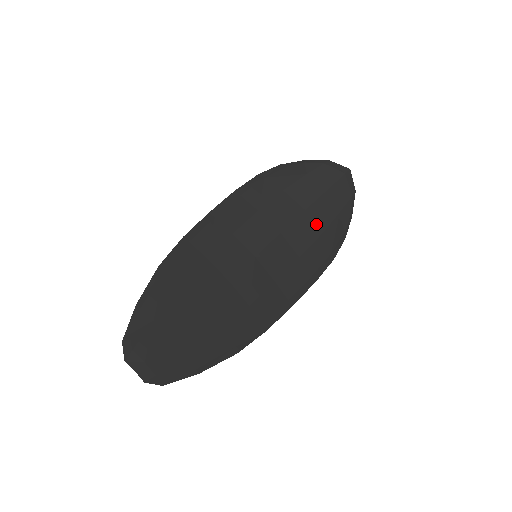
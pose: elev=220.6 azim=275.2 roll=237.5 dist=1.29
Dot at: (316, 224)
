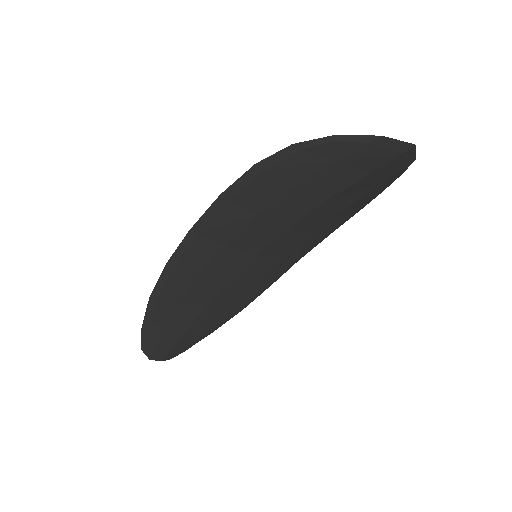
Dot at: (340, 205)
